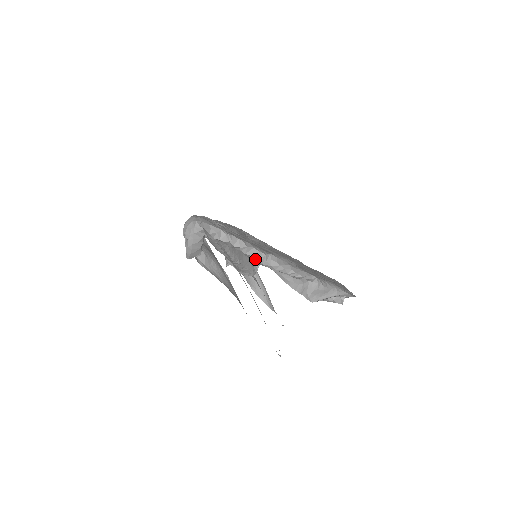
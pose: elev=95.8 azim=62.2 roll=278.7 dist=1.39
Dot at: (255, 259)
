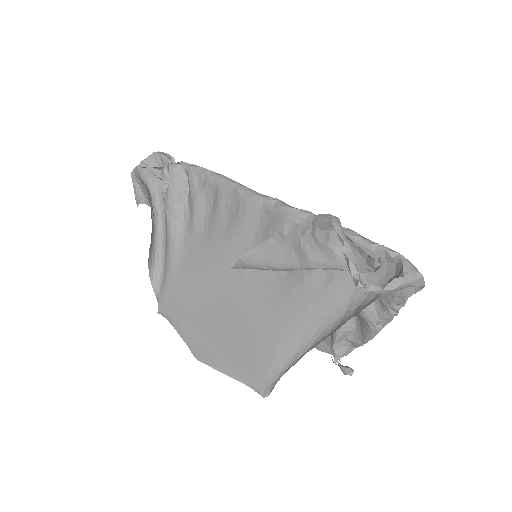
Dot at: (381, 323)
